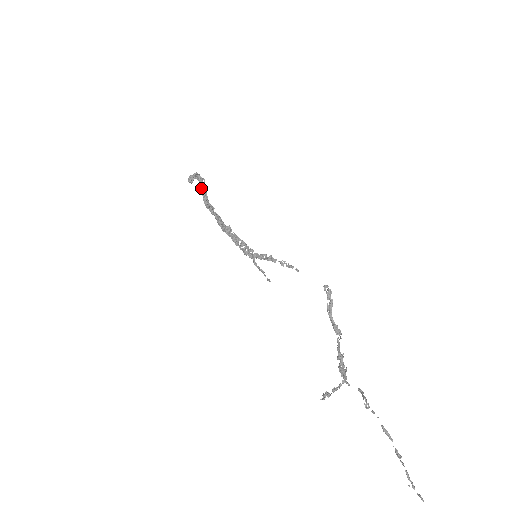
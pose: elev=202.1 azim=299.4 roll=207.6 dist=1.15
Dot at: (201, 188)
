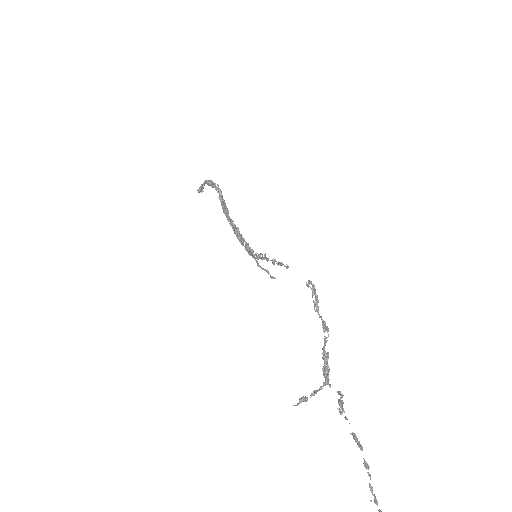
Dot at: (217, 192)
